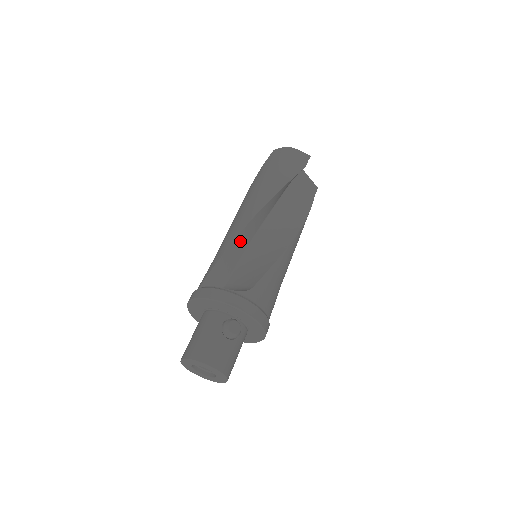
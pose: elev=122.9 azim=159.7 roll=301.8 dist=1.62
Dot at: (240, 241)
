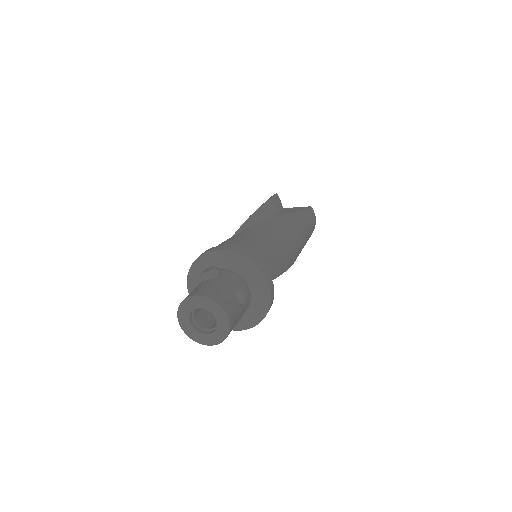
Dot at: occluded
